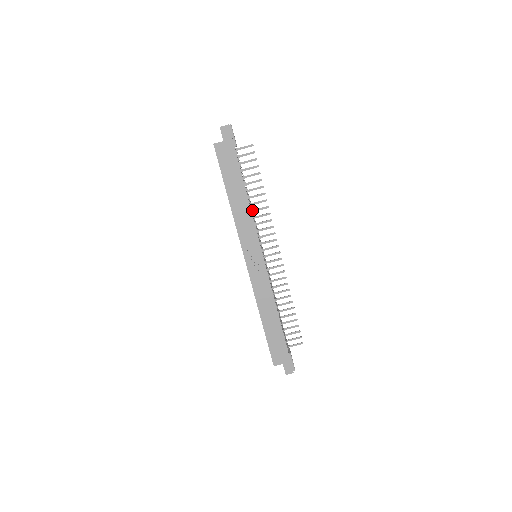
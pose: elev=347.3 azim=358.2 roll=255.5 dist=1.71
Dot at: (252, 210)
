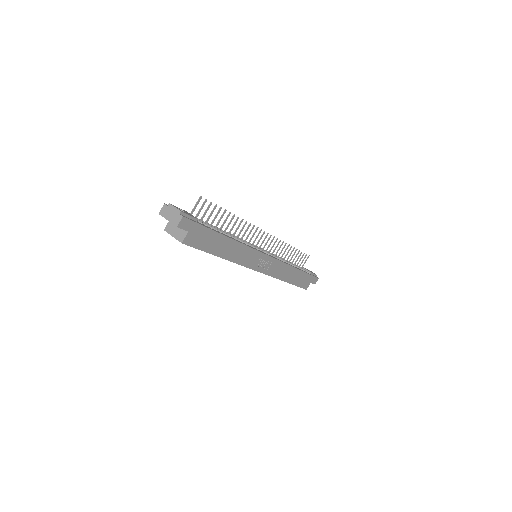
Dot at: occluded
